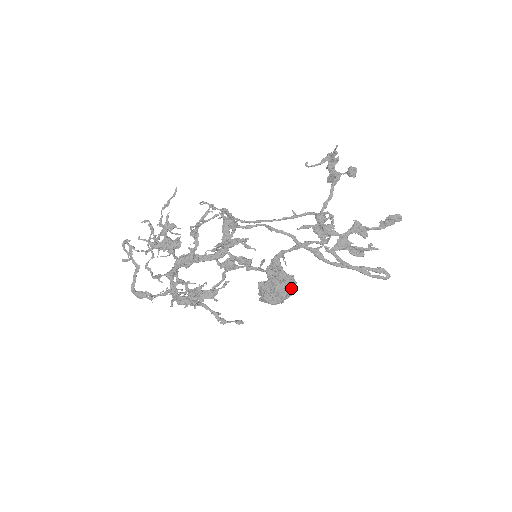
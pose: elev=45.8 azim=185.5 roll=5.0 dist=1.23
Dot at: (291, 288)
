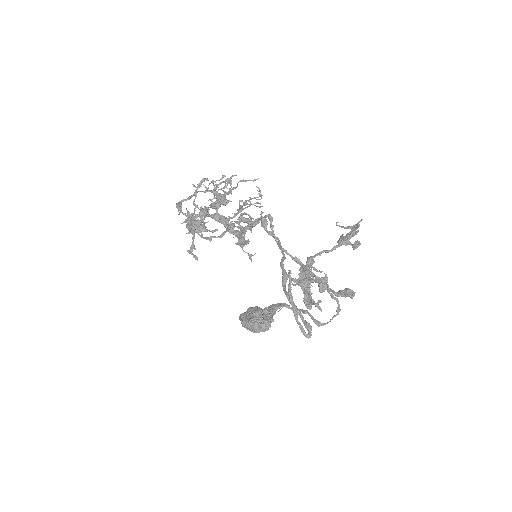
Dot at: (262, 323)
